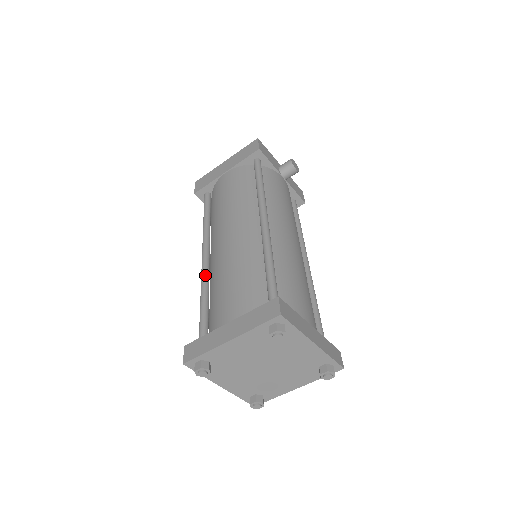
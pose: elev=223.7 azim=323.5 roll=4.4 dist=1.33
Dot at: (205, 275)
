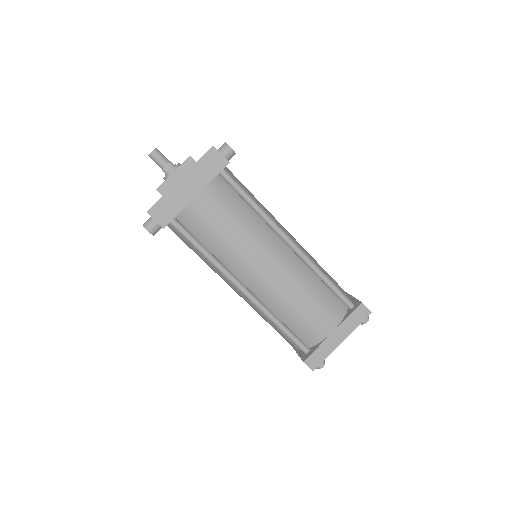
Dot at: (263, 305)
